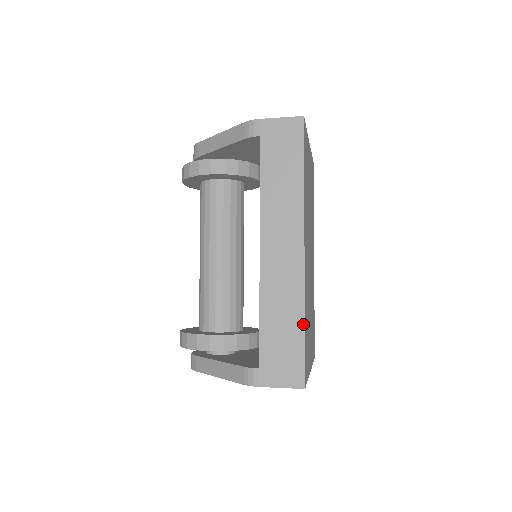
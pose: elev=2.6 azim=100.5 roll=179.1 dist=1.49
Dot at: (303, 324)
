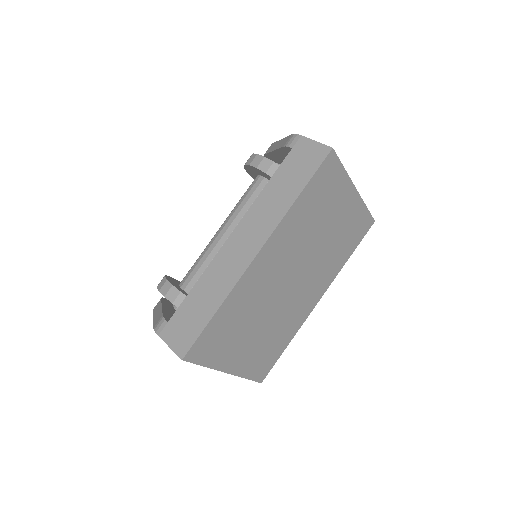
Dot at: (216, 309)
